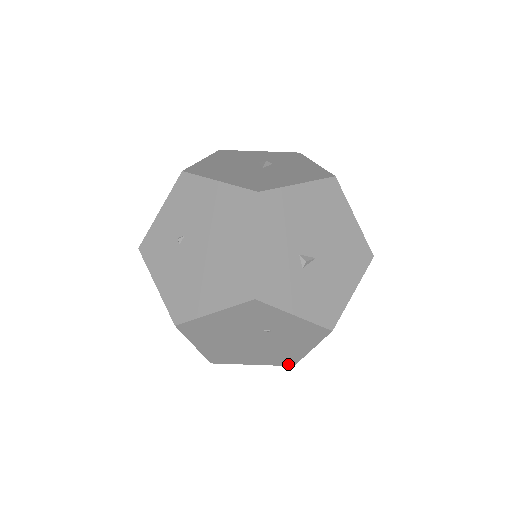
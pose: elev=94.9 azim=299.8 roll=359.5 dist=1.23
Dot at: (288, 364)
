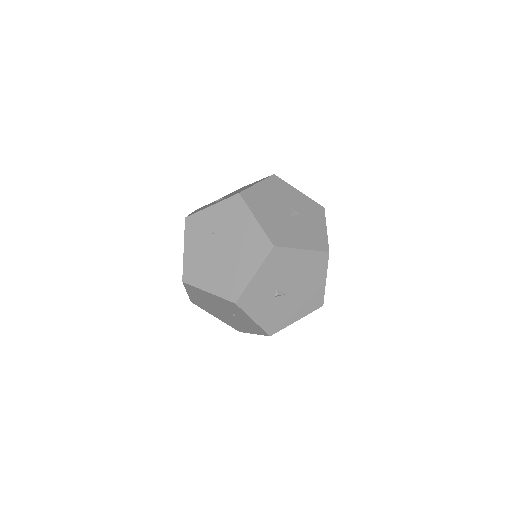
Dot at: (236, 329)
